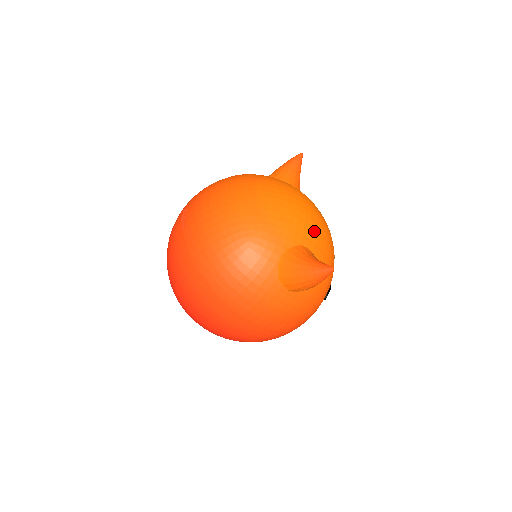
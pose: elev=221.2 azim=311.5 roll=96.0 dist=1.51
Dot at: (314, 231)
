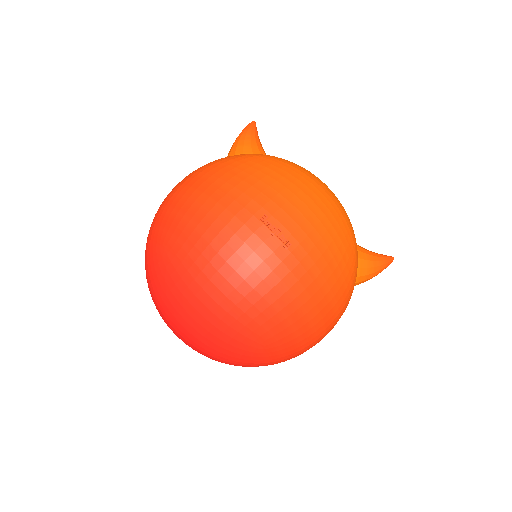
Dot at: occluded
